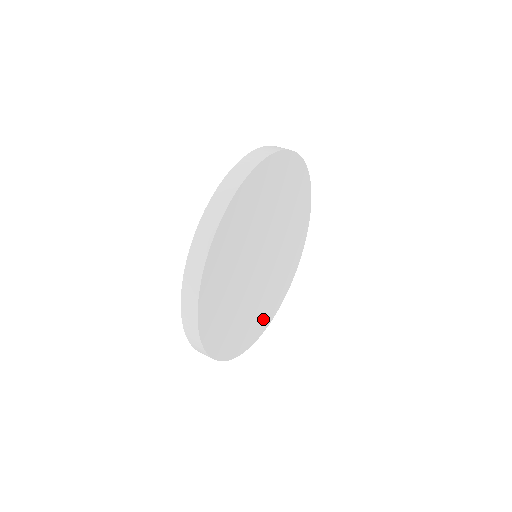
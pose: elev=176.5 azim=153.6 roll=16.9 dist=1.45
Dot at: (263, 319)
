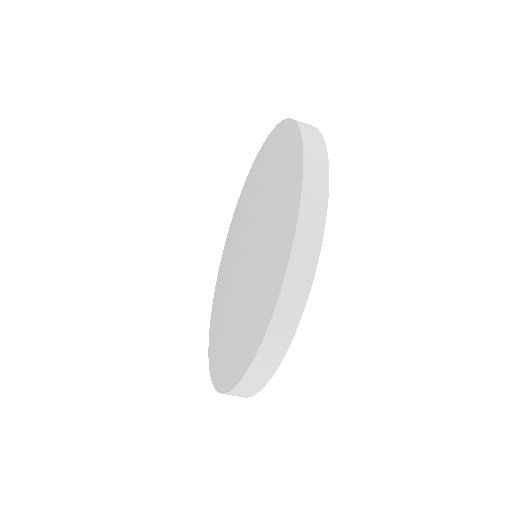
Dot at: occluded
